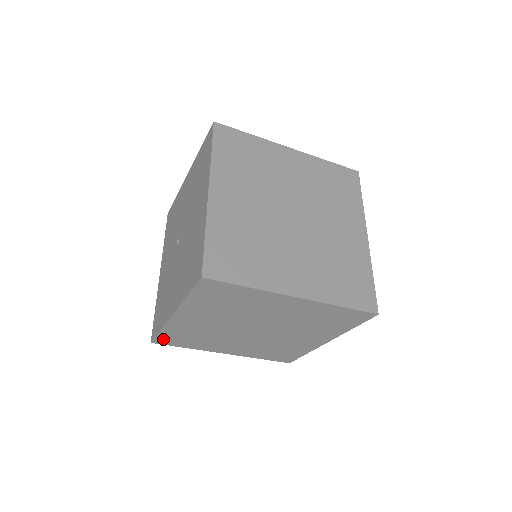
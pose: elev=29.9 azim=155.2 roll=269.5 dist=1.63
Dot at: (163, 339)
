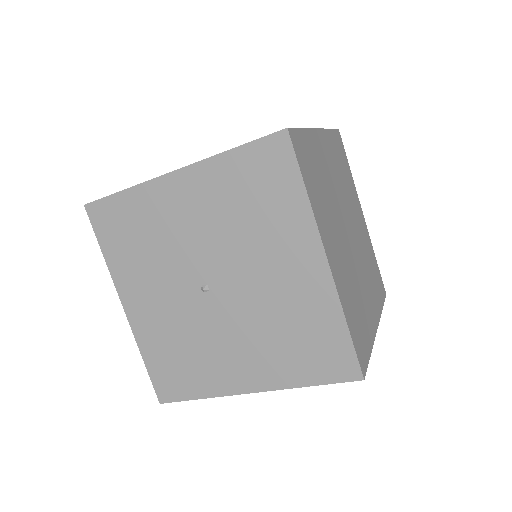
Dot at: occluded
